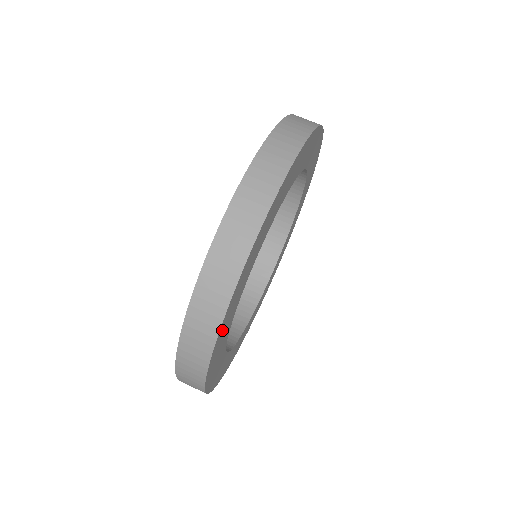
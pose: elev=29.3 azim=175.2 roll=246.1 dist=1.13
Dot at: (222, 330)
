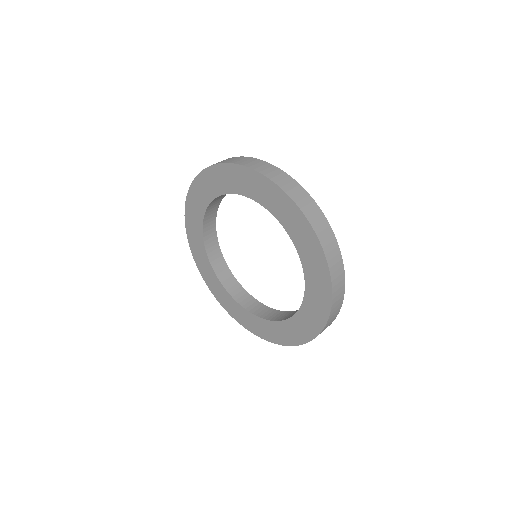
Dot at: occluded
